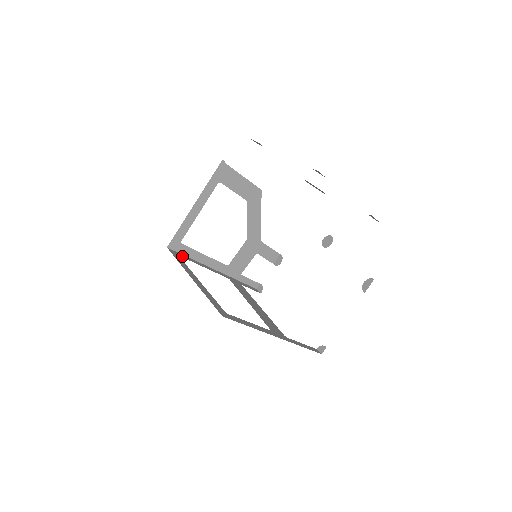
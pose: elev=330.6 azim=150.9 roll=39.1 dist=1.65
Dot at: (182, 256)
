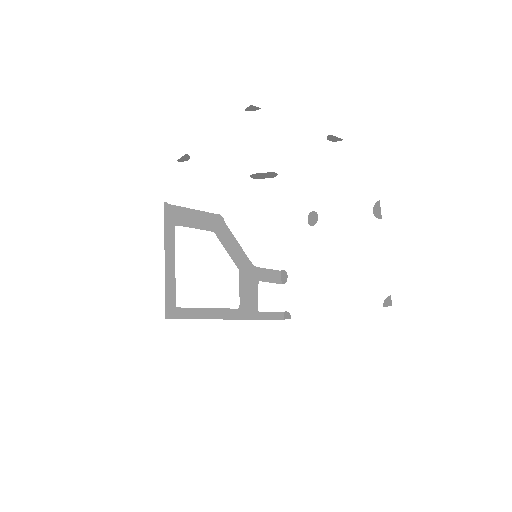
Dot at: occluded
